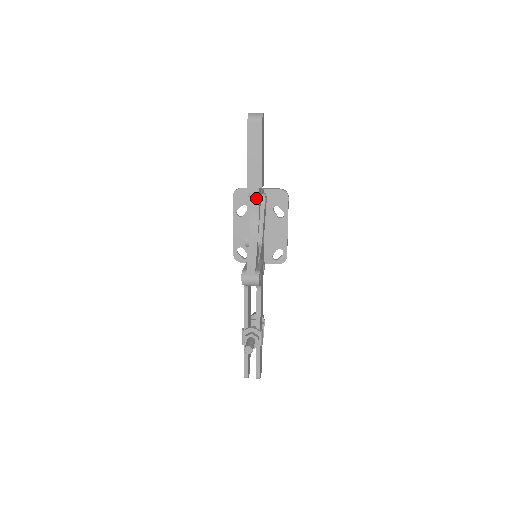
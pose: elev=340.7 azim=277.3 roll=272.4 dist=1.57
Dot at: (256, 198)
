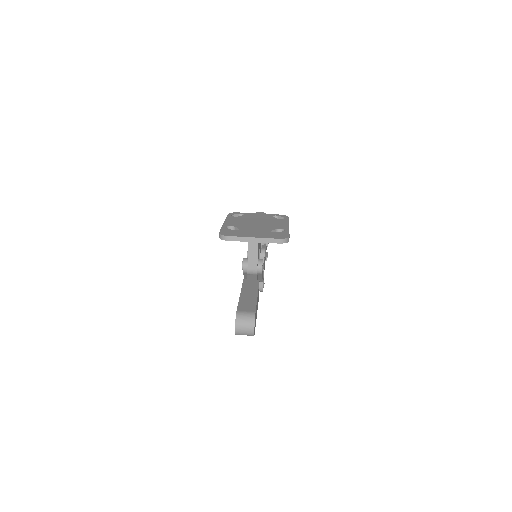
Dot at: occluded
